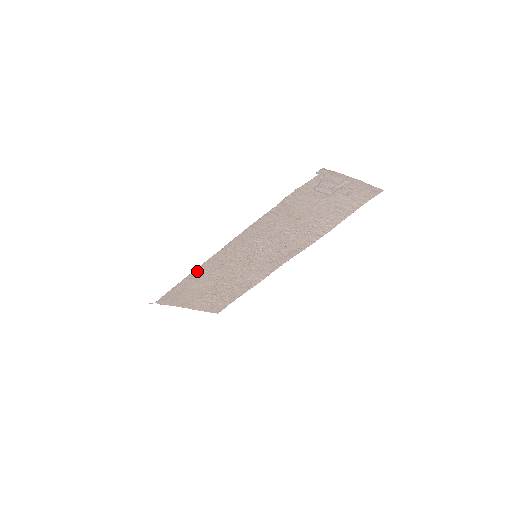
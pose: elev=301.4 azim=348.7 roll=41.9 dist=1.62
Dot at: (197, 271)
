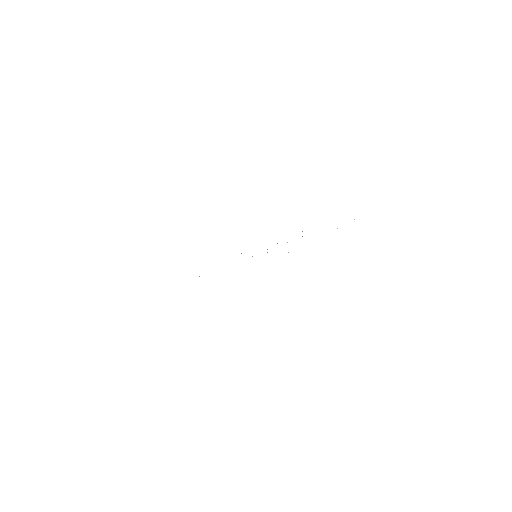
Dot at: occluded
